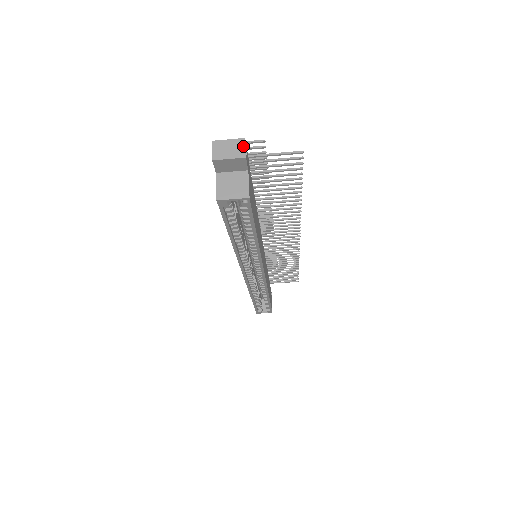
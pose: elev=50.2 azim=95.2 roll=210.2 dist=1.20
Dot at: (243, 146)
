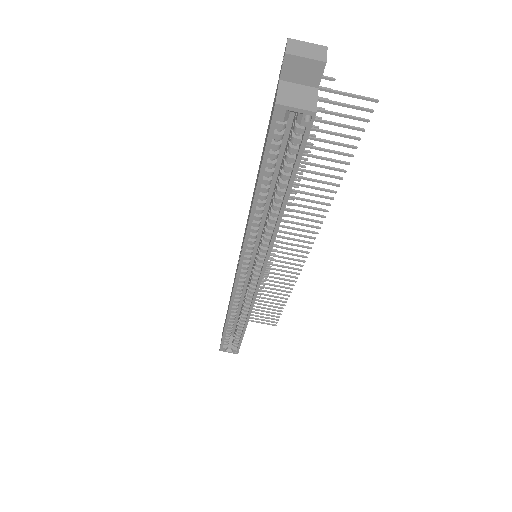
Dot at: (324, 52)
